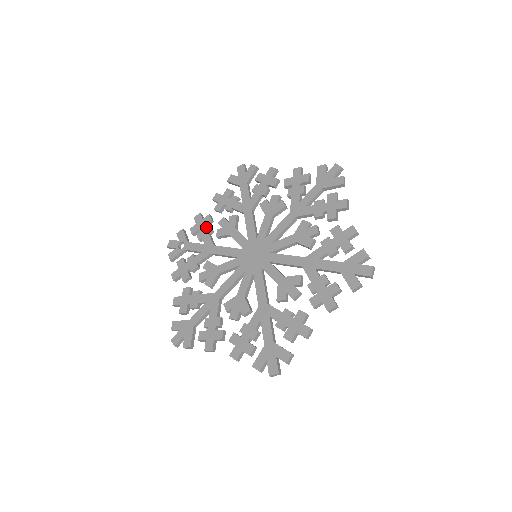
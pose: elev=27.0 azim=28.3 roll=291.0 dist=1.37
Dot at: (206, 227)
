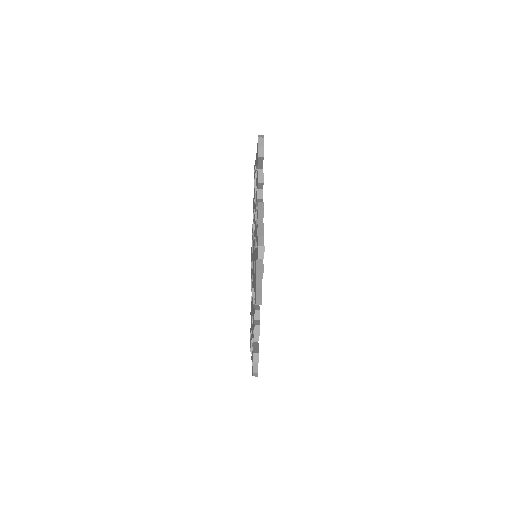
Dot at: occluded
